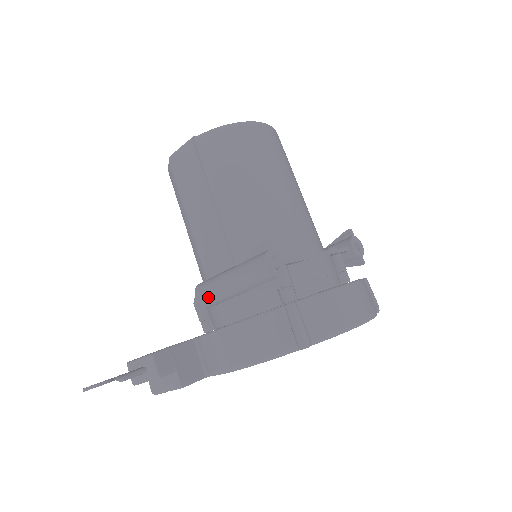
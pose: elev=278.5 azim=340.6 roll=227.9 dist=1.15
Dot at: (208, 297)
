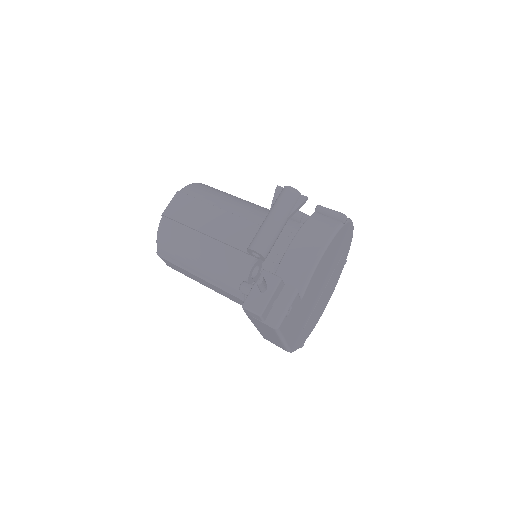
Dot at: (264, 241)
